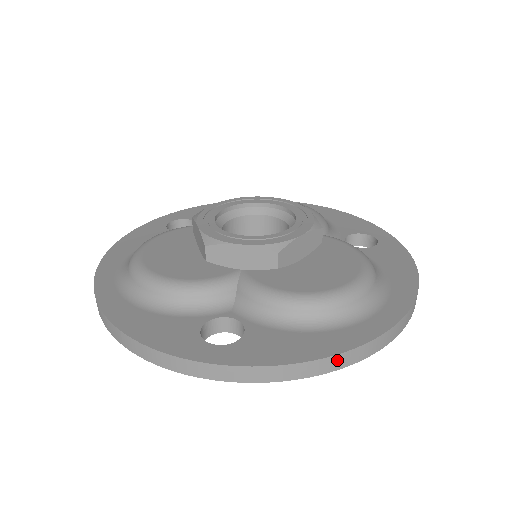
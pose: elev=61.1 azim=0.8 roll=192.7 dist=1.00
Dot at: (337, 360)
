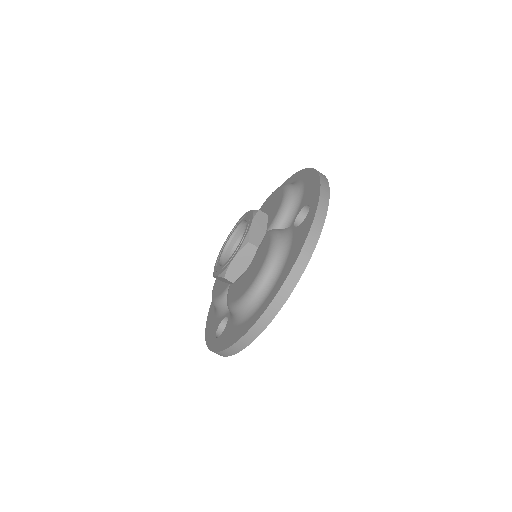
Dot at: (239, 344)
